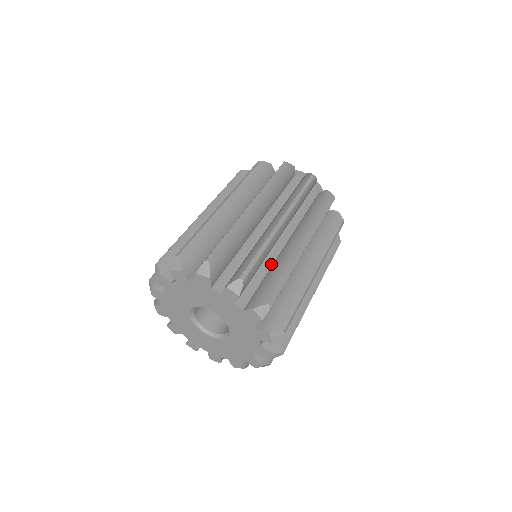
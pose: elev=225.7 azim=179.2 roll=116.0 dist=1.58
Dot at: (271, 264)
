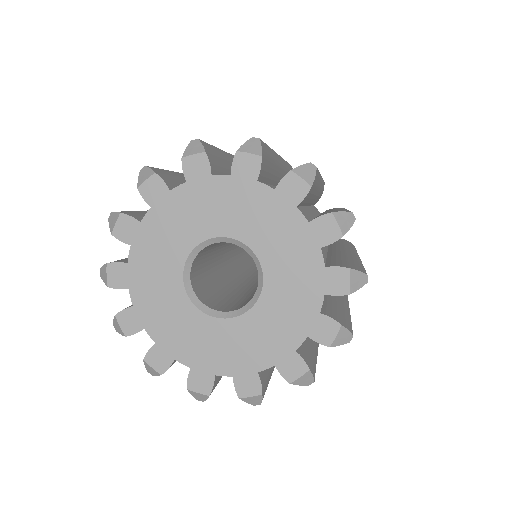
Dot at: (313, 216)
